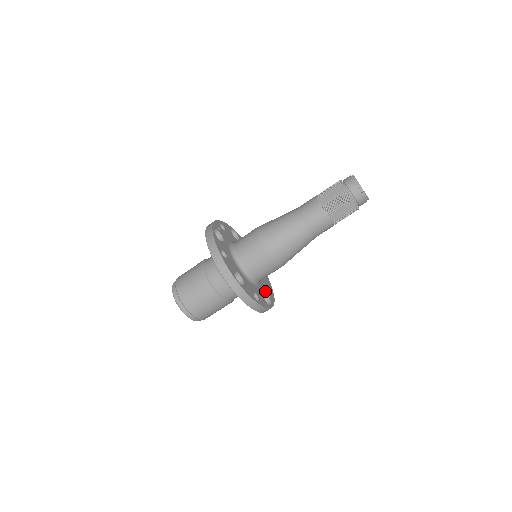
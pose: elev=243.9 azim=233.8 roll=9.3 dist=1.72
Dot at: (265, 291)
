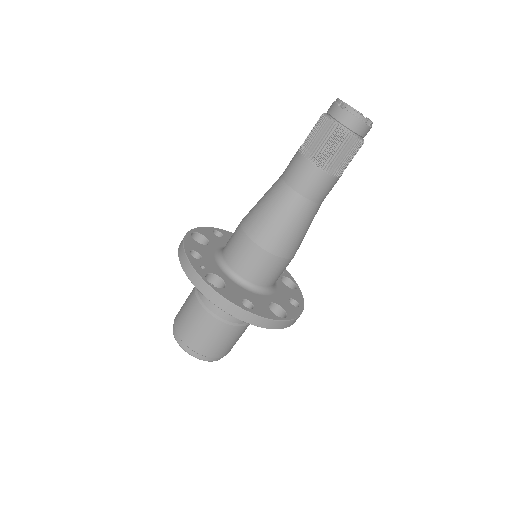
Dot at: occluded
